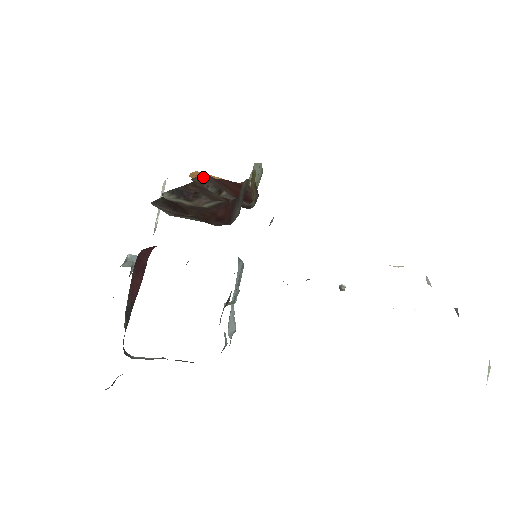
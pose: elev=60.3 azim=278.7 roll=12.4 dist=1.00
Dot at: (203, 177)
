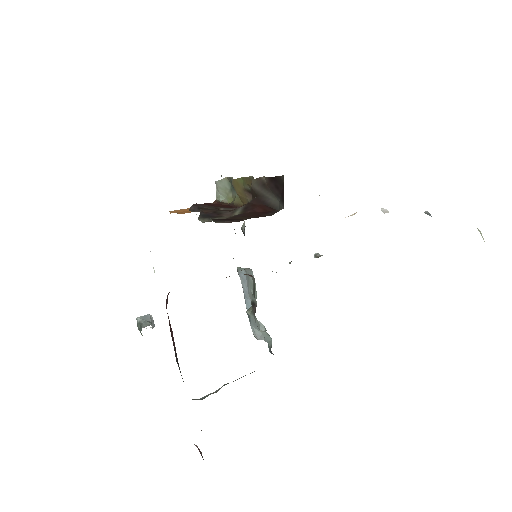
Dot at: (194, 206)
